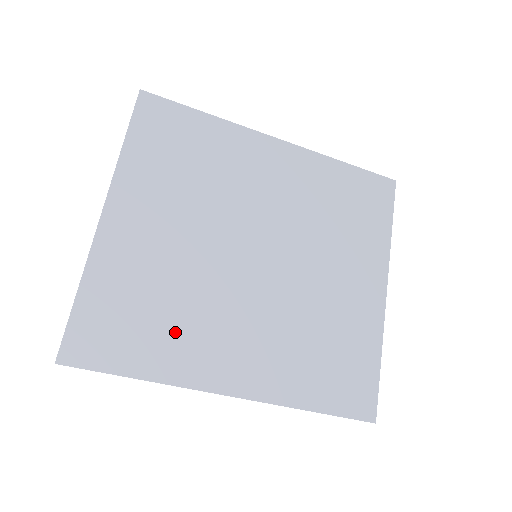
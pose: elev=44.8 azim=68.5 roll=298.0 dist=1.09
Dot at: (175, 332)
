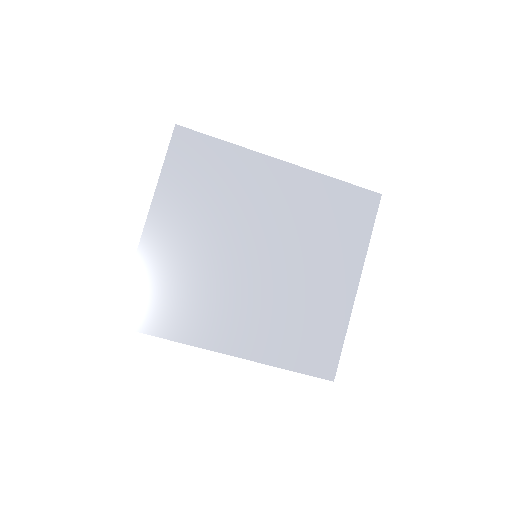
Dot at: (193, 309)
